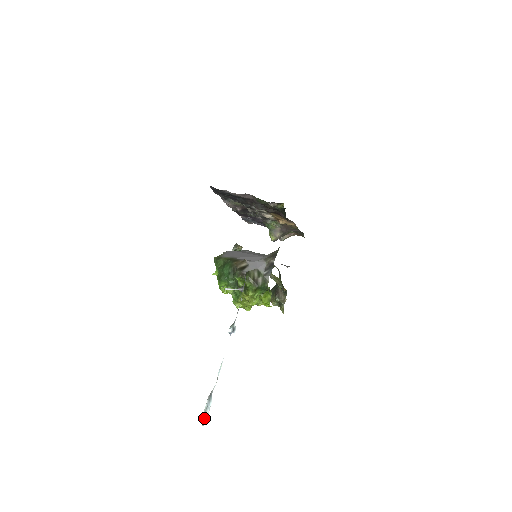
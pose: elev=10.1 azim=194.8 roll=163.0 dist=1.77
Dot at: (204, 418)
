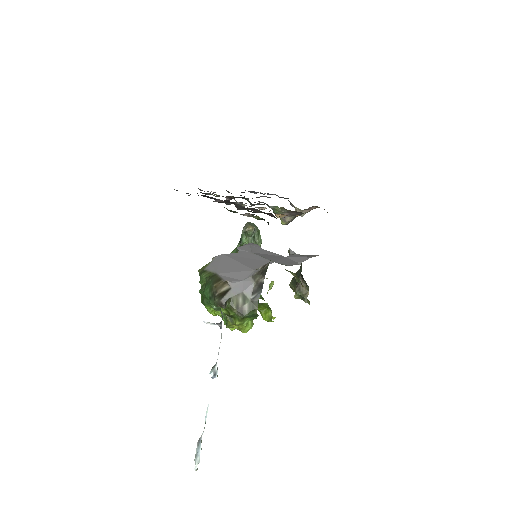
Dot at: (195, 464)
